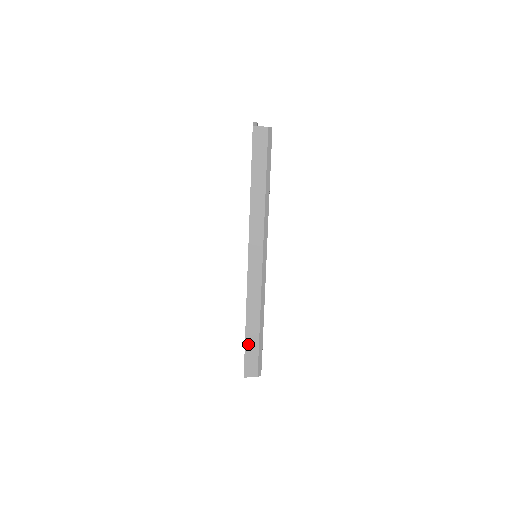
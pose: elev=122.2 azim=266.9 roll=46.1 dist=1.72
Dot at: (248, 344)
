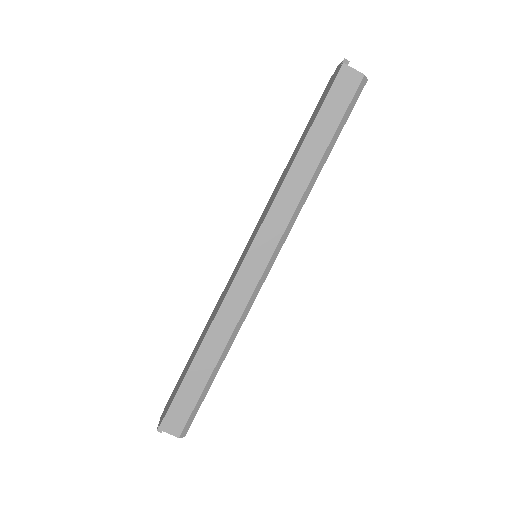
Dot at: (187, 382)
